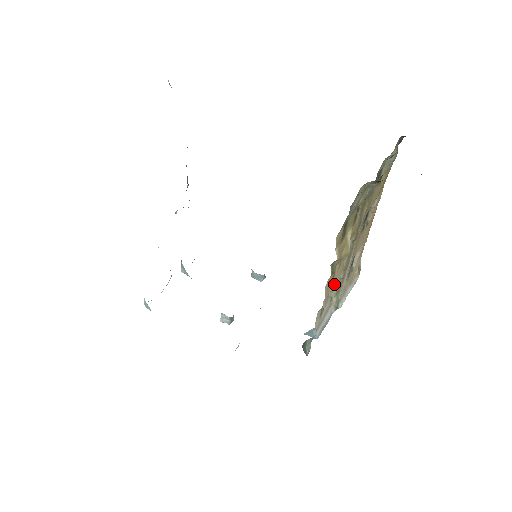
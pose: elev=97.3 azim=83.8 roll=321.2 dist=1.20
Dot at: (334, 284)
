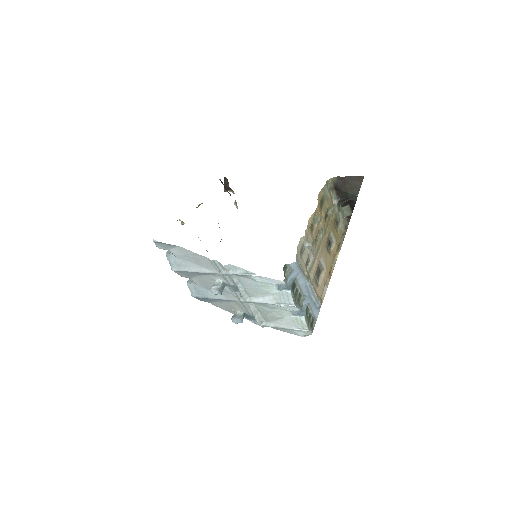
Dot at: (312, 237)
